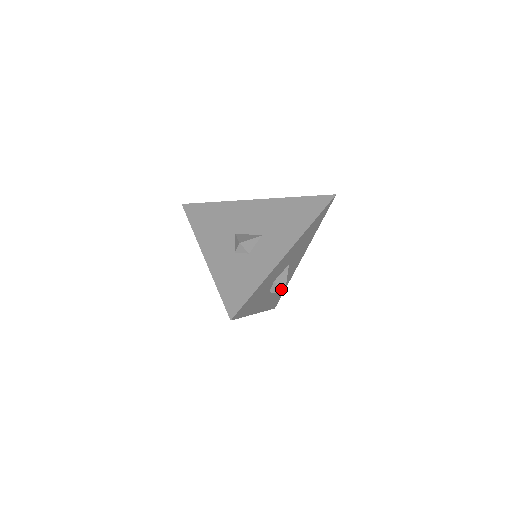
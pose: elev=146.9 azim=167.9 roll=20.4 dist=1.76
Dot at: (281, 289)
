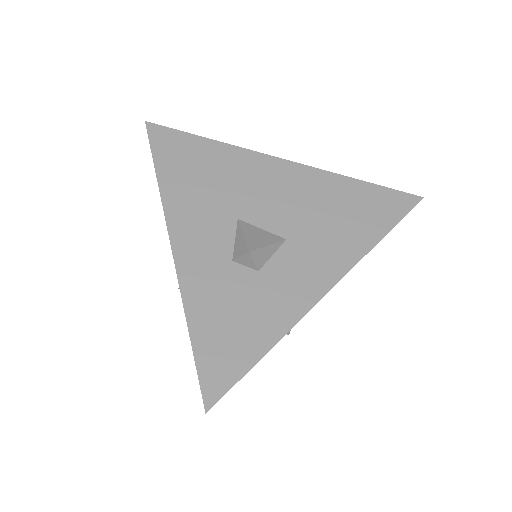
Dot at: occluded
